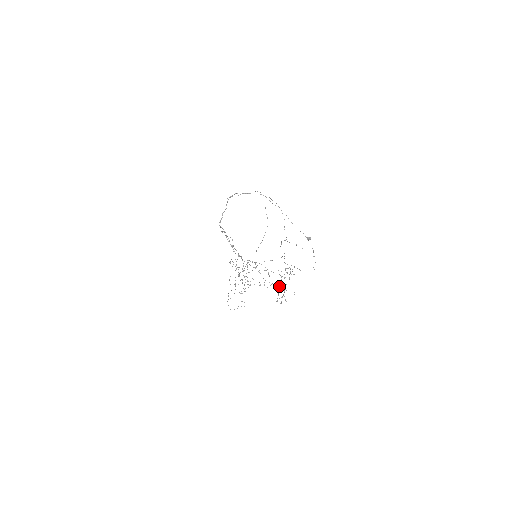
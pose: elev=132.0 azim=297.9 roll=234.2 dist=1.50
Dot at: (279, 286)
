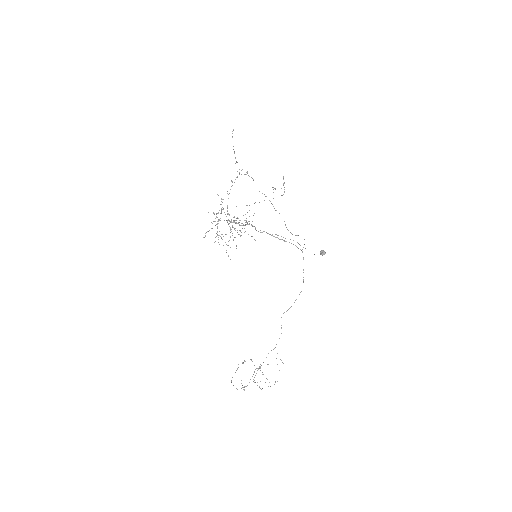
Dot at: (244, 220)
